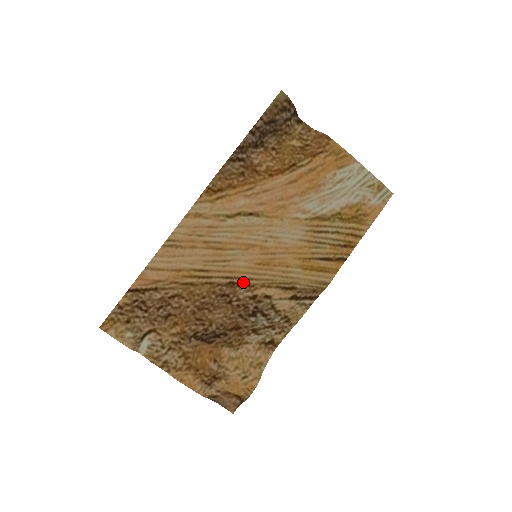
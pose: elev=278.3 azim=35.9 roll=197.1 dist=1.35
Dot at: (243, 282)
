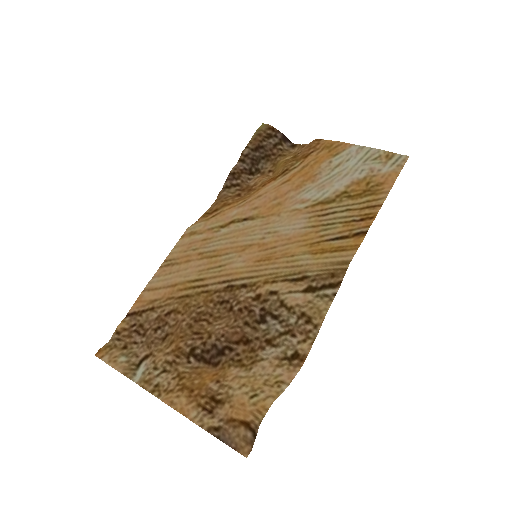
Dot at: (242, 283)
